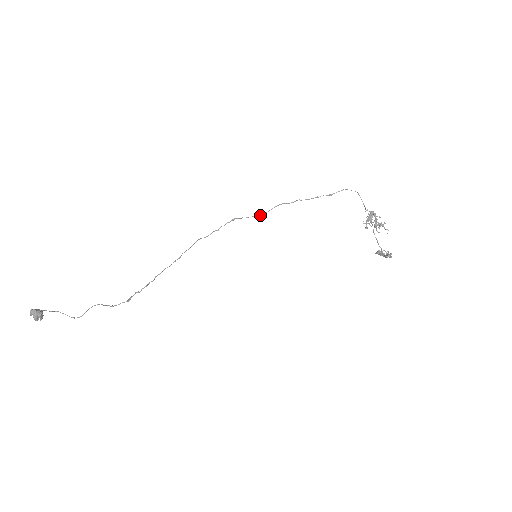
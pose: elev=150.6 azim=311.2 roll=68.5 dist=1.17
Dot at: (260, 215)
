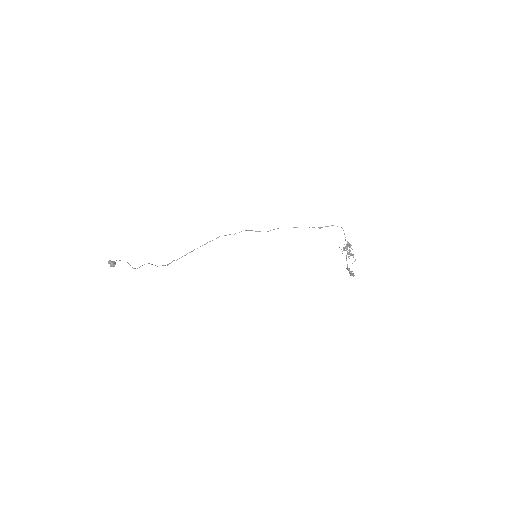
Dot at: occluded
